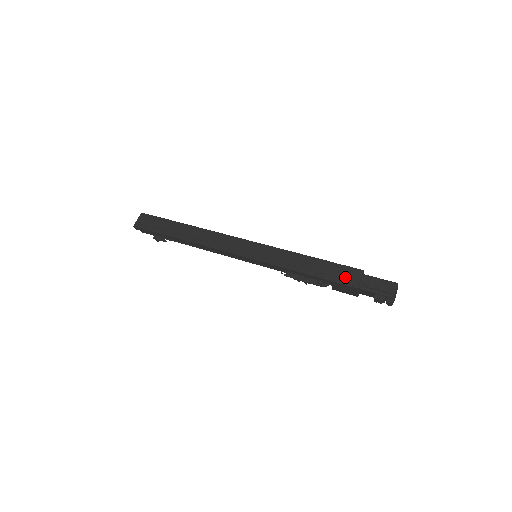
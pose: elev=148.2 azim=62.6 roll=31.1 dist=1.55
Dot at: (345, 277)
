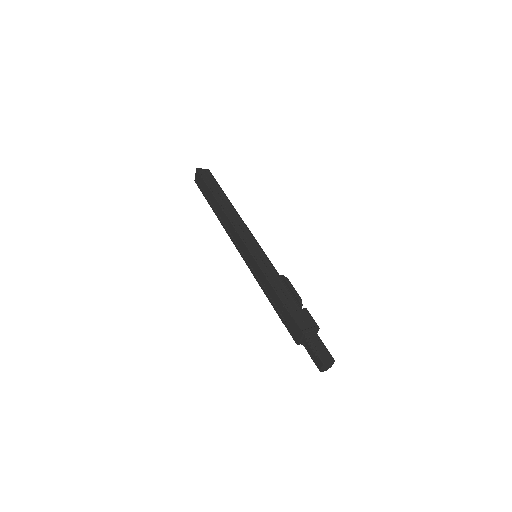
Dot at: (292, 329)
